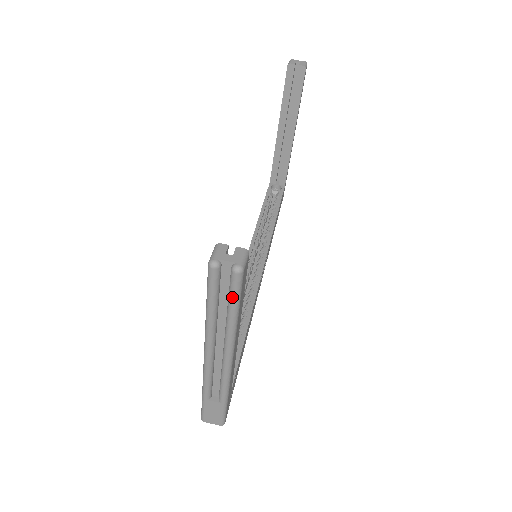
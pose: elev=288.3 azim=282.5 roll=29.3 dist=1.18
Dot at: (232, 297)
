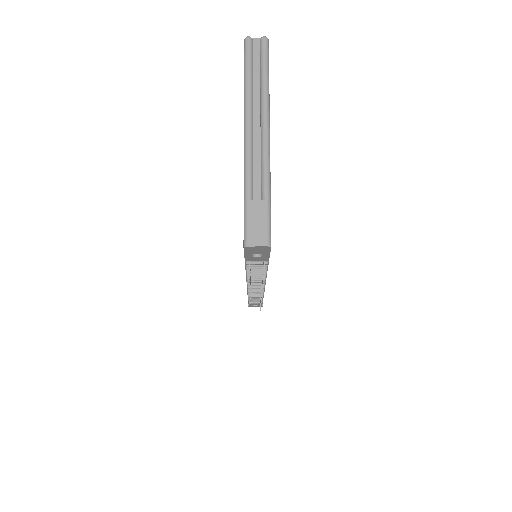
Dot at: (263, 59)
